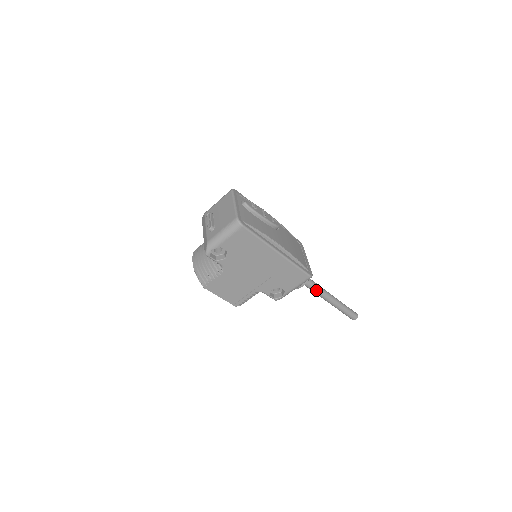
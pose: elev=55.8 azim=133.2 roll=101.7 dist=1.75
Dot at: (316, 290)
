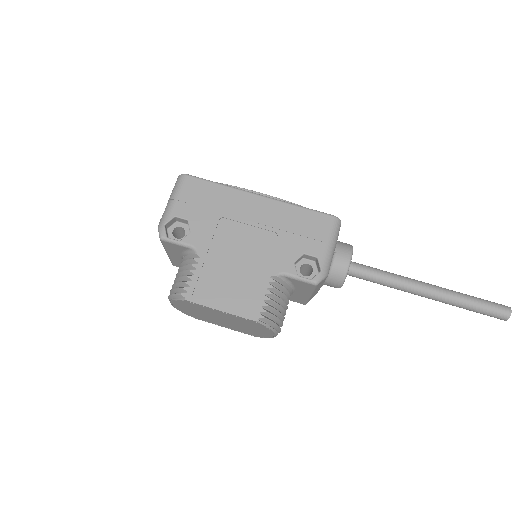
Dot at: (387, 276)
